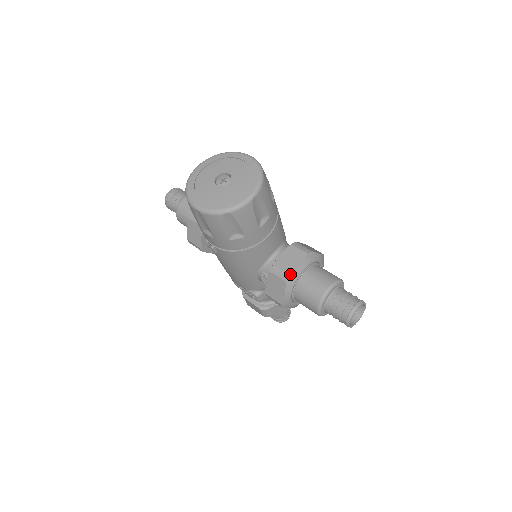
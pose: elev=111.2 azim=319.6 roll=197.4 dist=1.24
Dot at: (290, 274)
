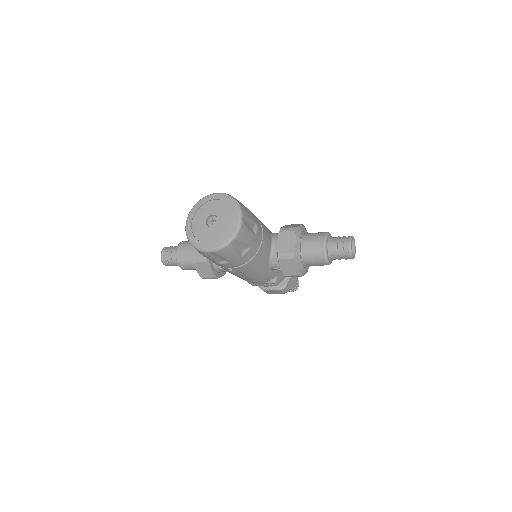
Dot at: (294, 251)
